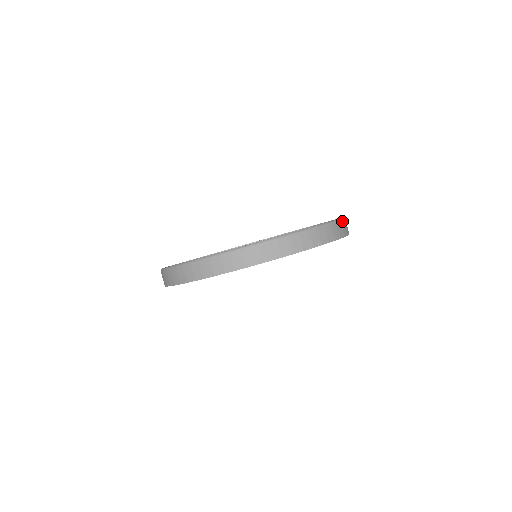
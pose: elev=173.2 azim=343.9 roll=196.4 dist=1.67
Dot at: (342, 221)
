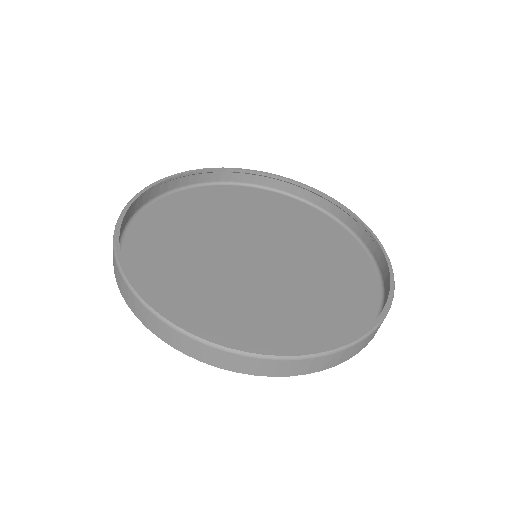
Dot at: (338, 352)
